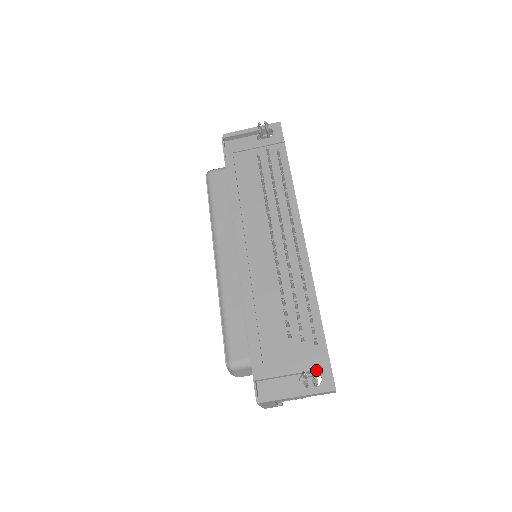
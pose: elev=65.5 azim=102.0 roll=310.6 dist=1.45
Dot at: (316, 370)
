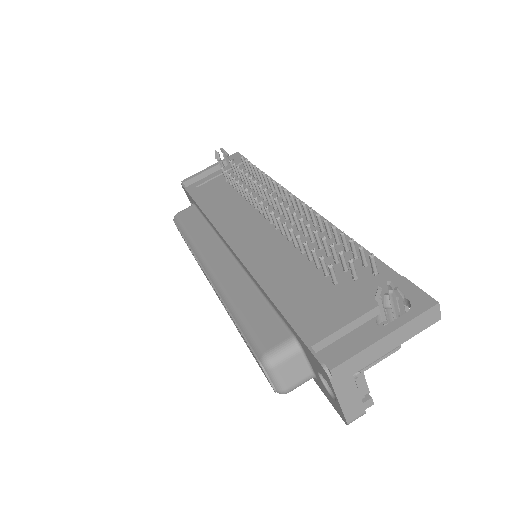
Dot at: (394, 296)
